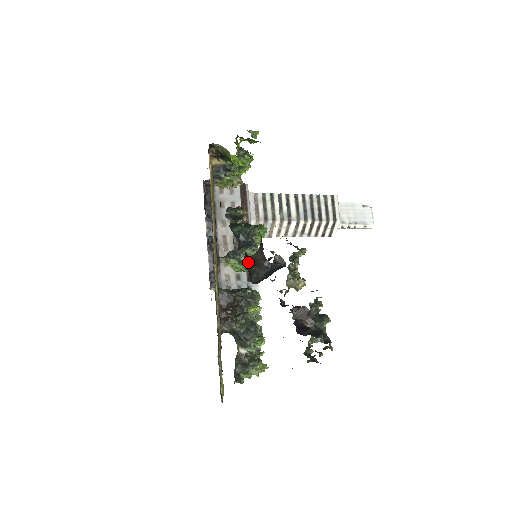
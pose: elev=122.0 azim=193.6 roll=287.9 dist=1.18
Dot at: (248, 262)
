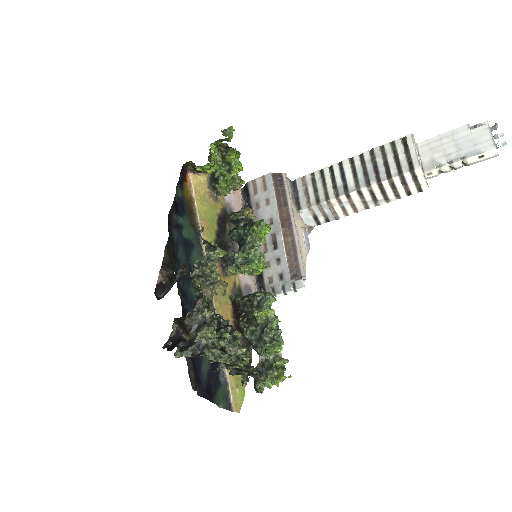
Dot at: (168, 277)
